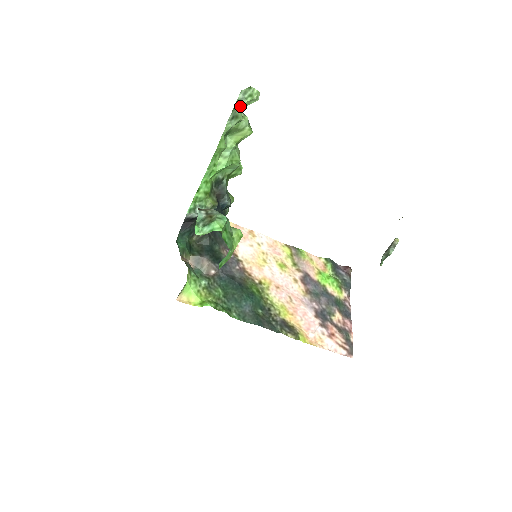
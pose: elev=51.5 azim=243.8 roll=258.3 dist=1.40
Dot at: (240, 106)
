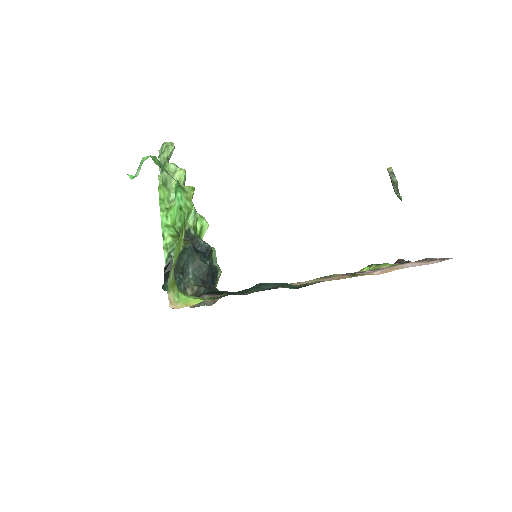
Dot at: (162, 157)
